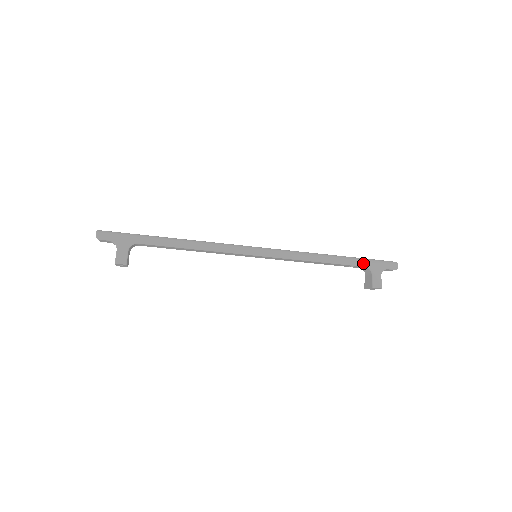
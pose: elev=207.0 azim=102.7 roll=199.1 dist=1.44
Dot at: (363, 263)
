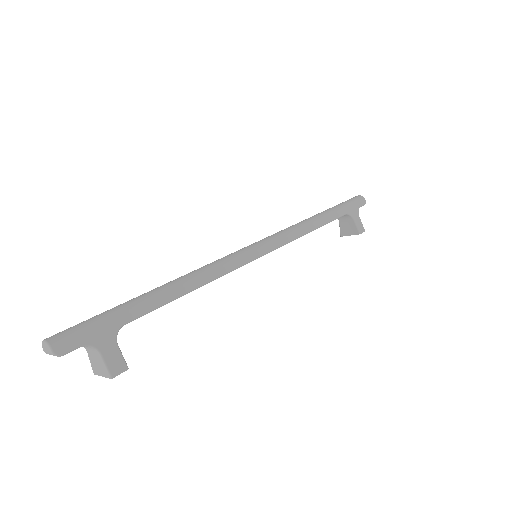
Dot at: (343, 211)
